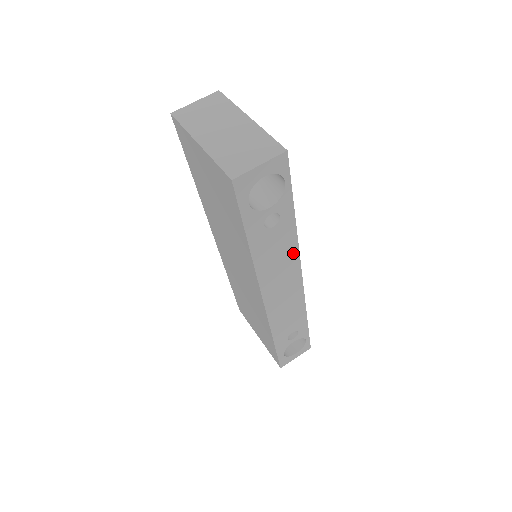
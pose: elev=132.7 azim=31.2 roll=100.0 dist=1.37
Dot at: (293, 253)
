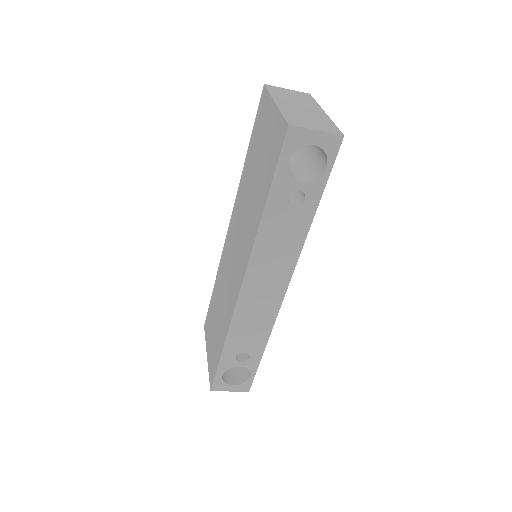
Dot at: (294, 253)
